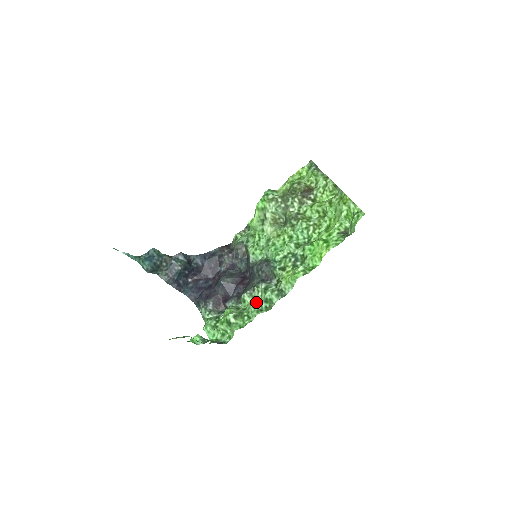
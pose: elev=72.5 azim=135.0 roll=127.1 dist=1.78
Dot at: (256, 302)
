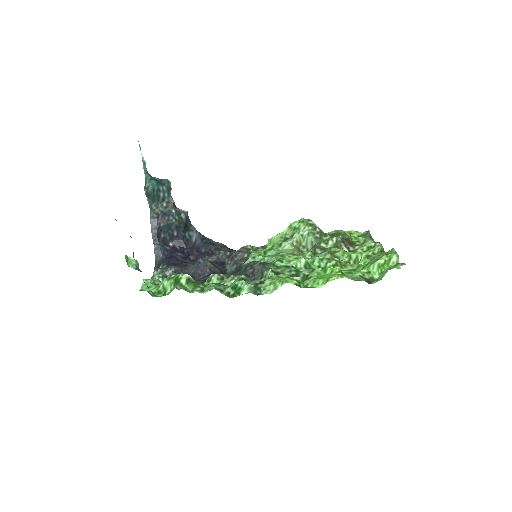
Dot at: (222, 284)
